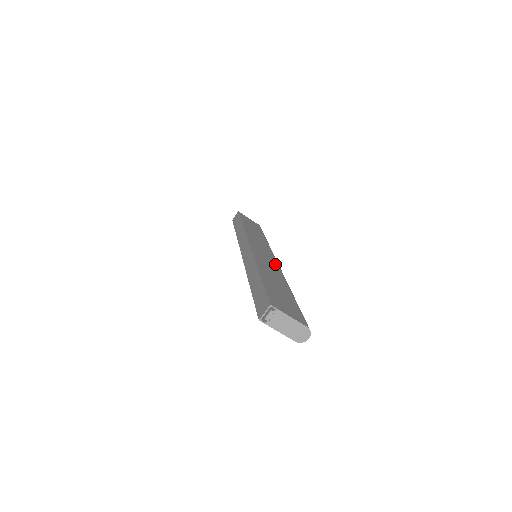
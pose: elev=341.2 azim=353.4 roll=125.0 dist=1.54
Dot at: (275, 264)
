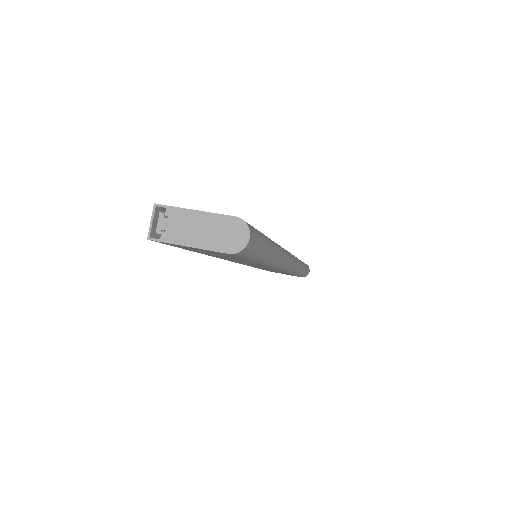
Dot at: occluded
